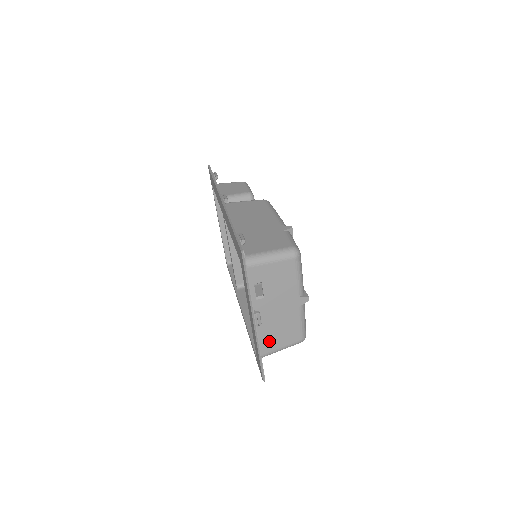
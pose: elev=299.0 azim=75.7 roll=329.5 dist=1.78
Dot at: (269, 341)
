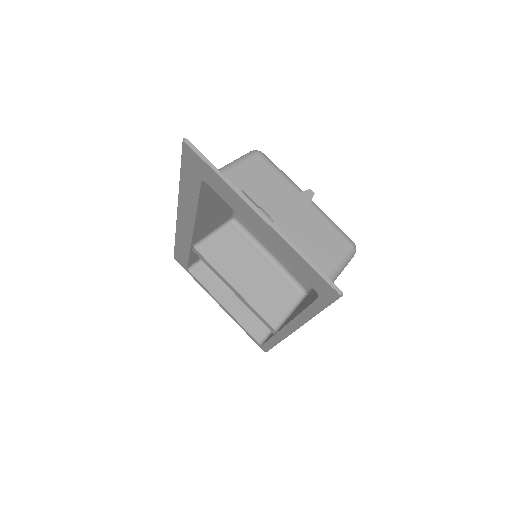
Dot at: (311, 260)
